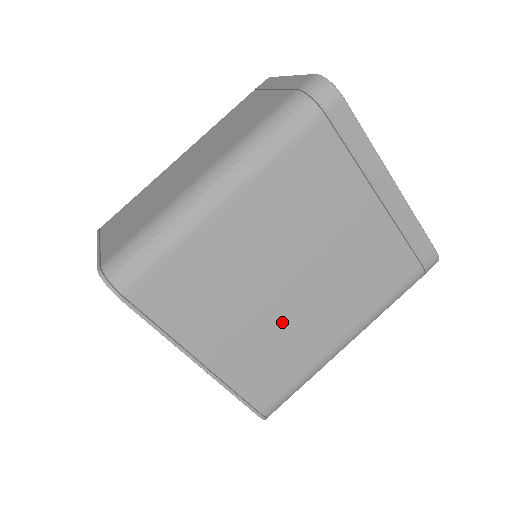
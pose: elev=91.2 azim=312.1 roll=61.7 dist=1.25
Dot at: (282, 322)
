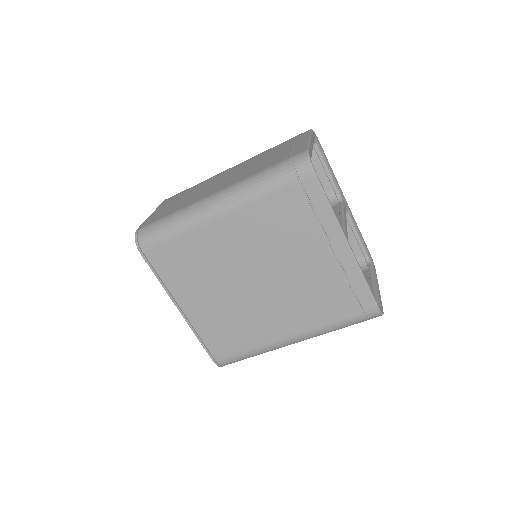
Dot at: (241, 308)
